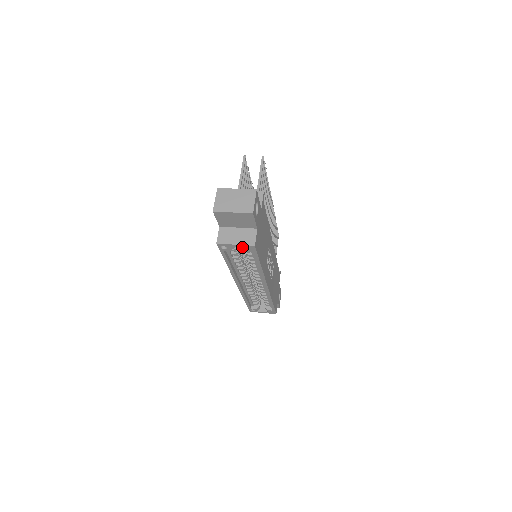
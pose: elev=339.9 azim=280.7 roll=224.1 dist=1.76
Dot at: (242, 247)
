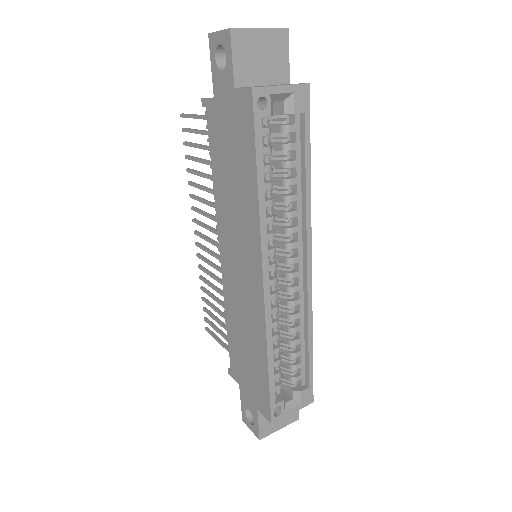
Dot at: (284, 110)
